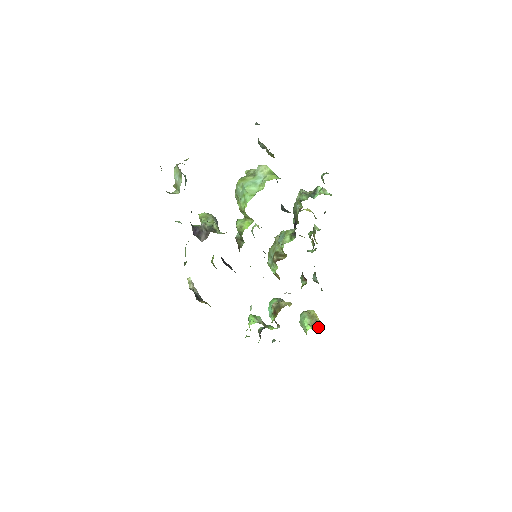
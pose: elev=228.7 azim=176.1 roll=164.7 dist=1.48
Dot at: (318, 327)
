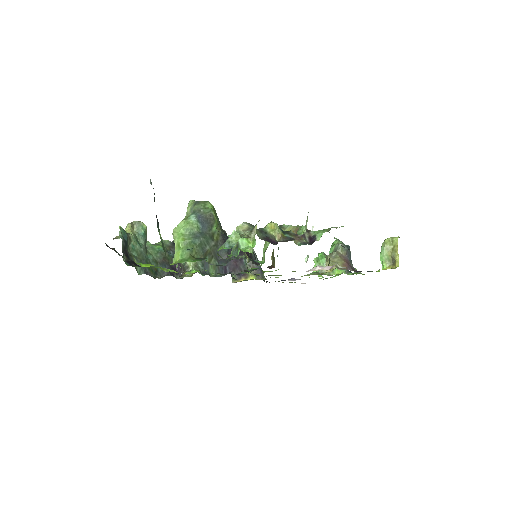
Dot at: (394, 267)
